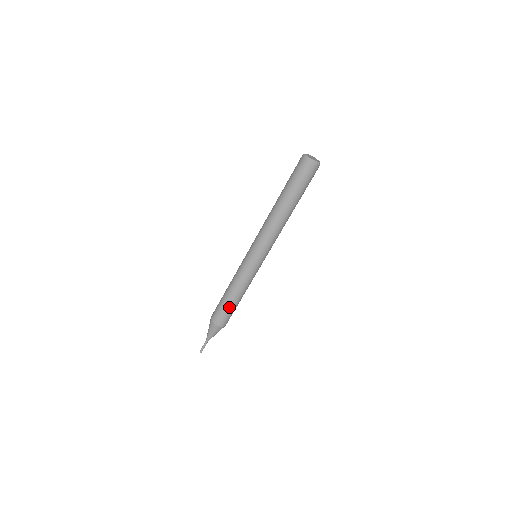
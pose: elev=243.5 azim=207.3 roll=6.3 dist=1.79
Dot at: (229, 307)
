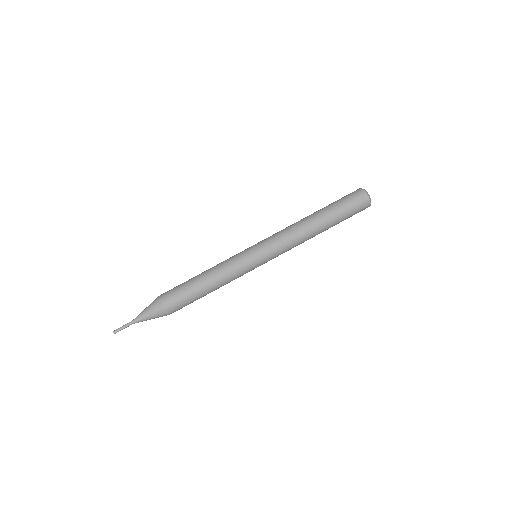
Dot at: (195, 296)
